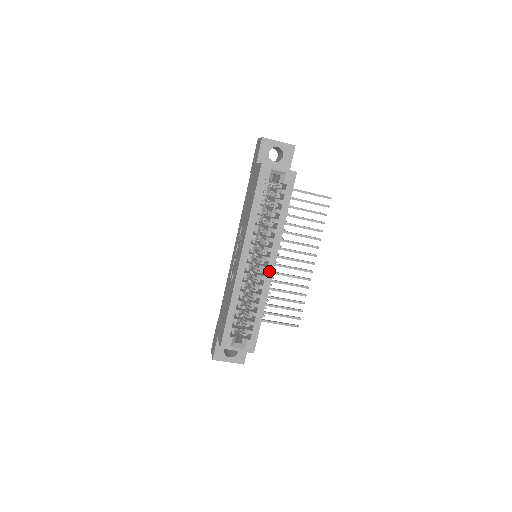
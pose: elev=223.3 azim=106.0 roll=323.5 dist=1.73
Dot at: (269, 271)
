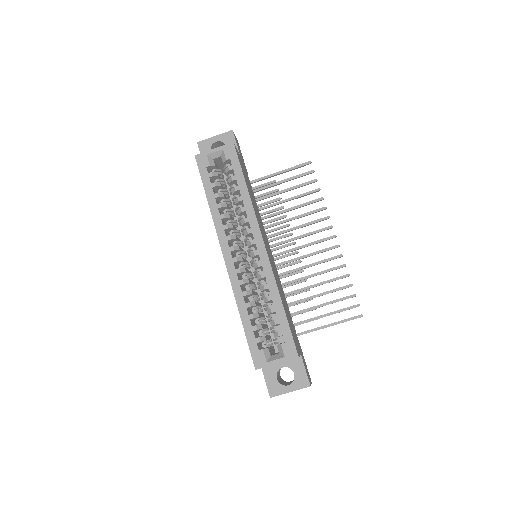
Dot at: (261, 253)
